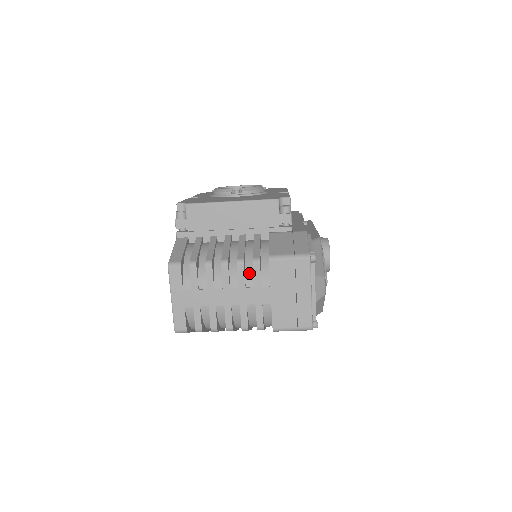
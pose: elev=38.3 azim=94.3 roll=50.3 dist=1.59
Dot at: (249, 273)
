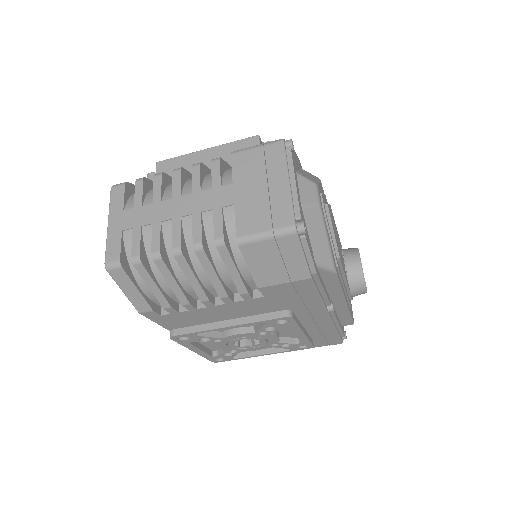
Dot at: (208, 179)
